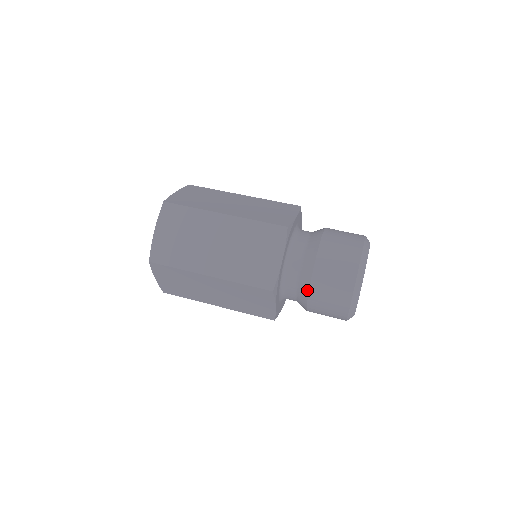
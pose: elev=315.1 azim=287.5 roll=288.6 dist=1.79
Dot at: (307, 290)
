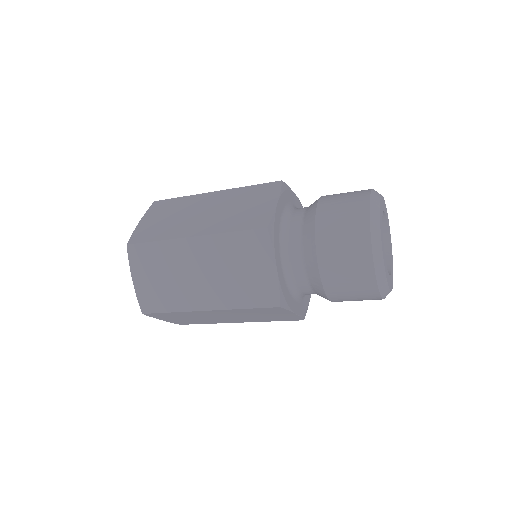
Dot at: occluded
